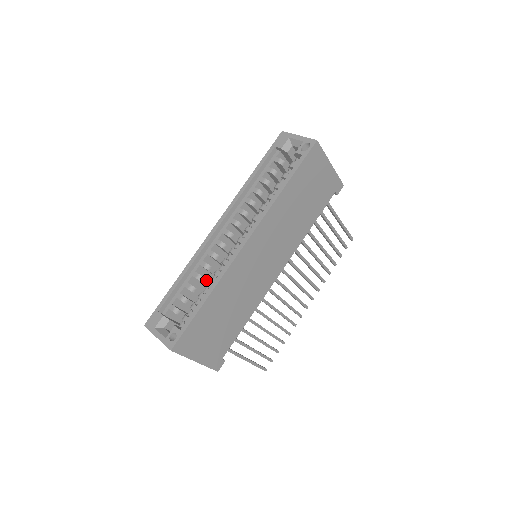
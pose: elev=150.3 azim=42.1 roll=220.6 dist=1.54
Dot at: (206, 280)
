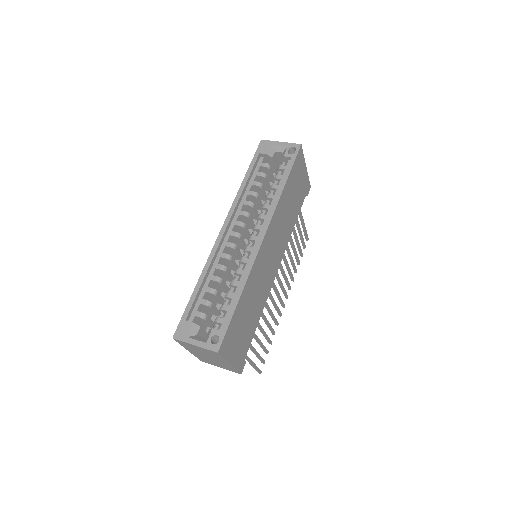
Dot at: (224, 282)
